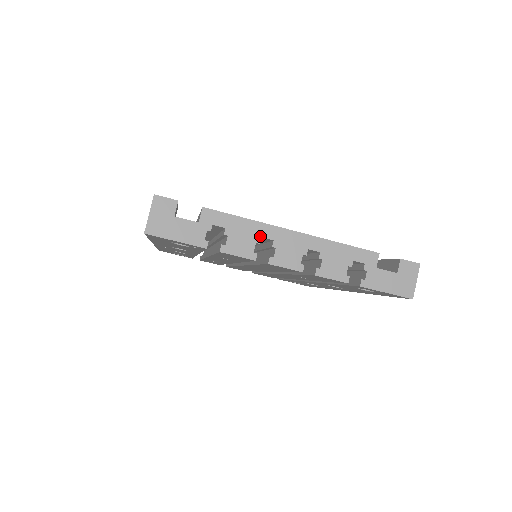
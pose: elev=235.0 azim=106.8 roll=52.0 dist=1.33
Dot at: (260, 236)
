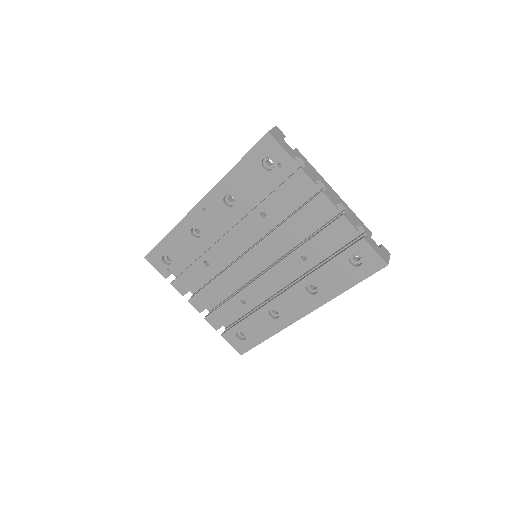
Dot at: (320, 179)
